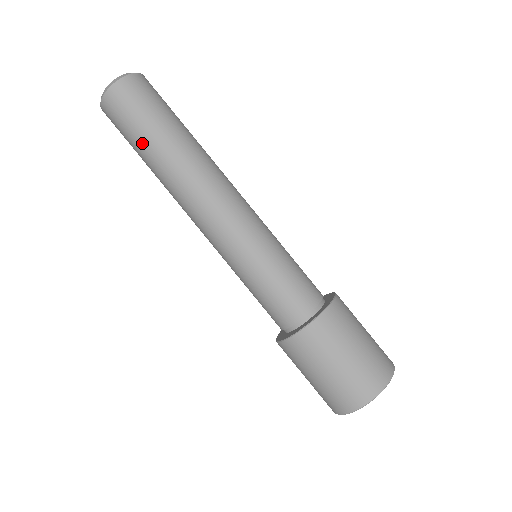
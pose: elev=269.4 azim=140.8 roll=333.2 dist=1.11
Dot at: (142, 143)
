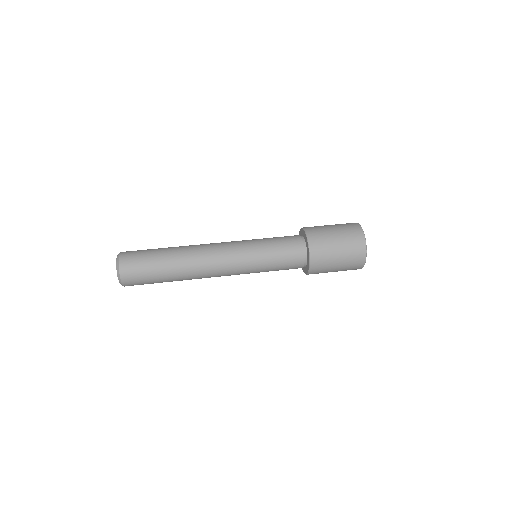
Dot at: (158, 258)
